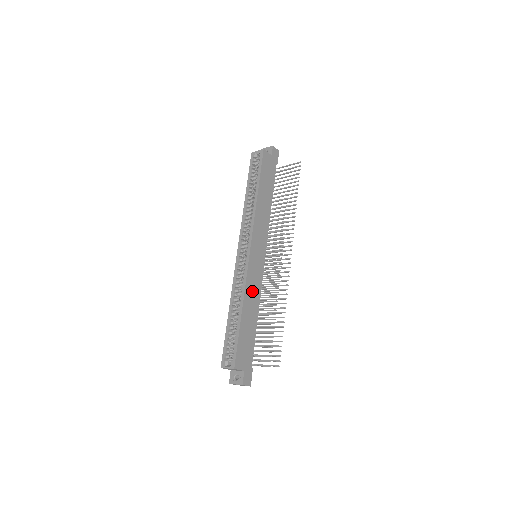
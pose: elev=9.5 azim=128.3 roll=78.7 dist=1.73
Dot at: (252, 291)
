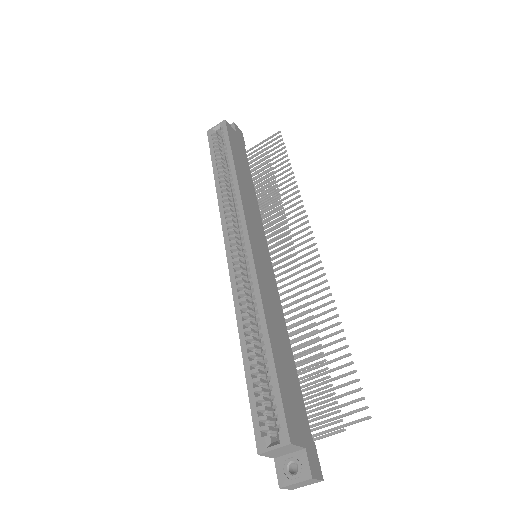
Dot at: (271, 303)
